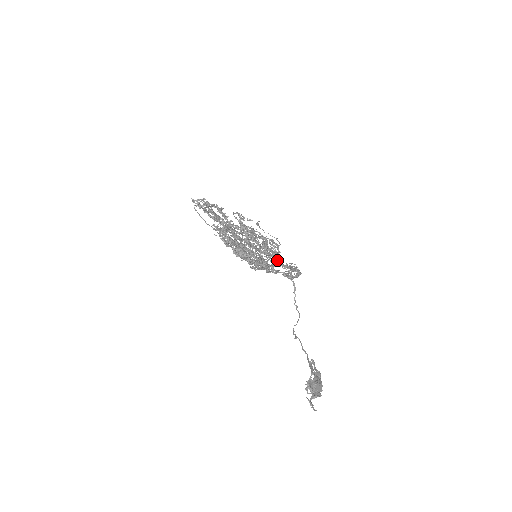
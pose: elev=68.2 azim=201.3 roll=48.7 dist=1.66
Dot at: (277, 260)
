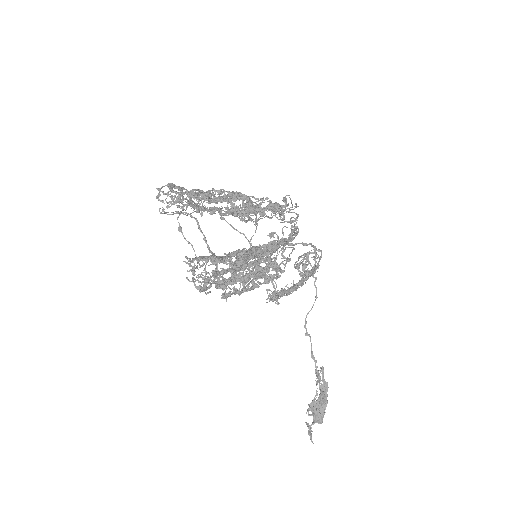
Dot at: (289, 241)
